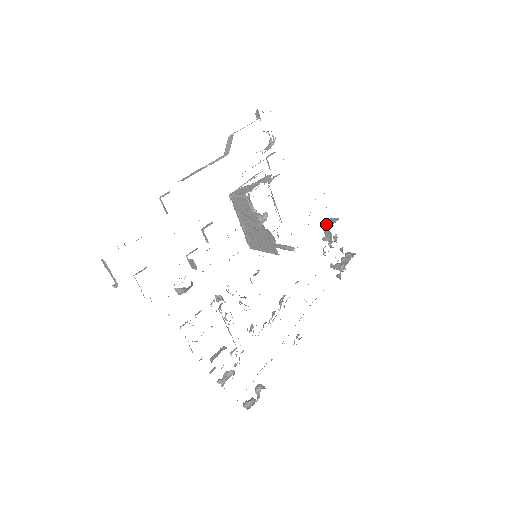
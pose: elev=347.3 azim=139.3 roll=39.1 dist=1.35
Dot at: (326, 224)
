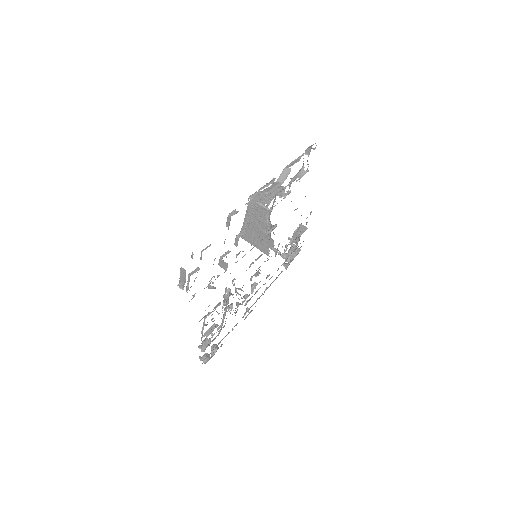
Dot at: (298, 230)
